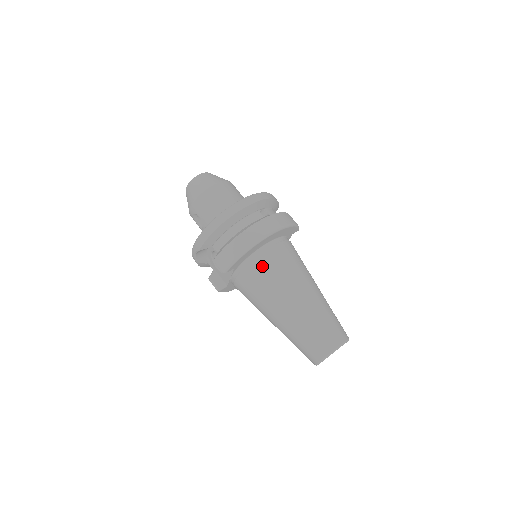
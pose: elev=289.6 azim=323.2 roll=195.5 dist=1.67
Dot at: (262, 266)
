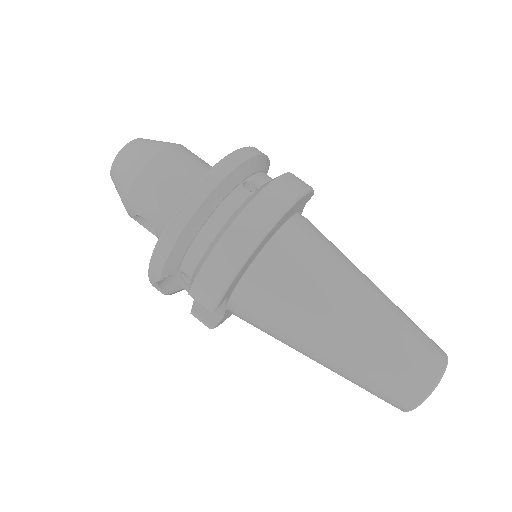
Dot at: (273, 281)
